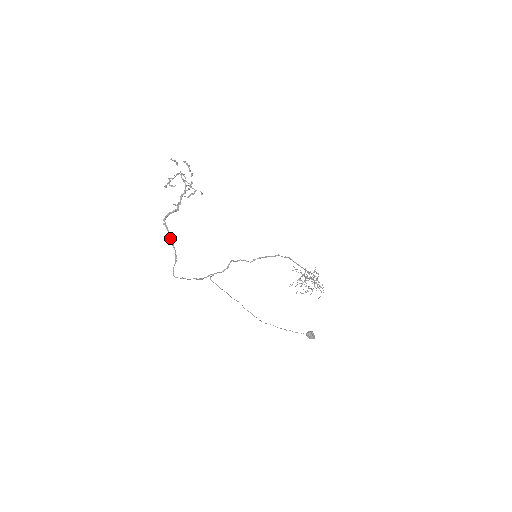
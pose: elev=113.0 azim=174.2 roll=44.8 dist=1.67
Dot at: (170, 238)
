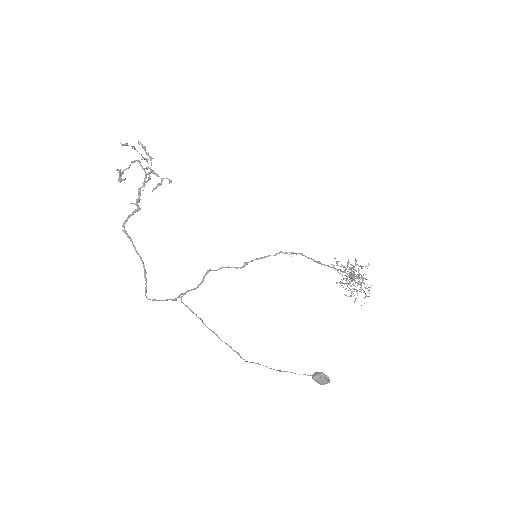
Dot at: (135, 248)
